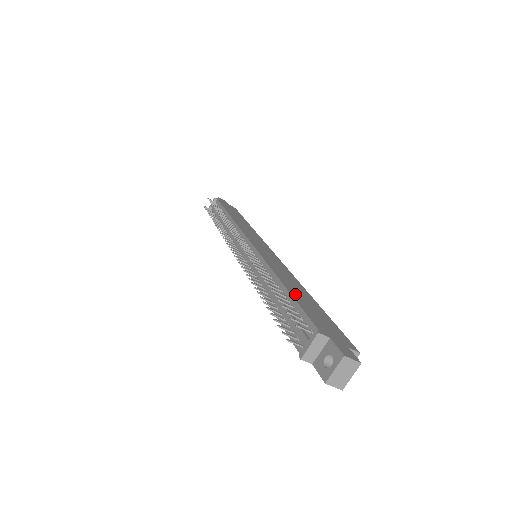
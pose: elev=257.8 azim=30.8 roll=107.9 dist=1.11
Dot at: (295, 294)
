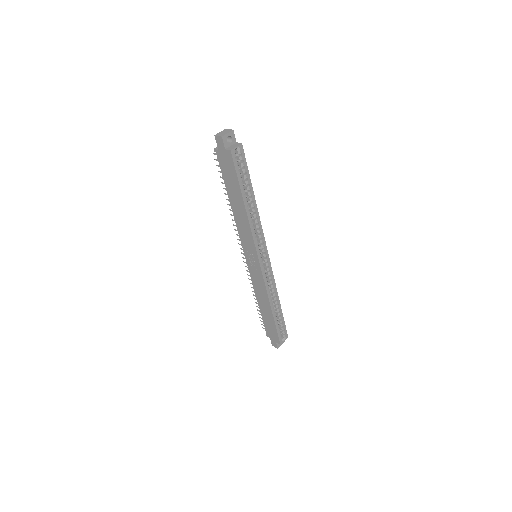
Dot at: occluded
